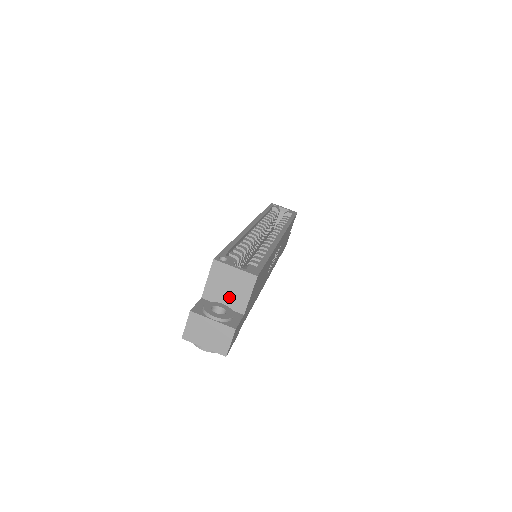
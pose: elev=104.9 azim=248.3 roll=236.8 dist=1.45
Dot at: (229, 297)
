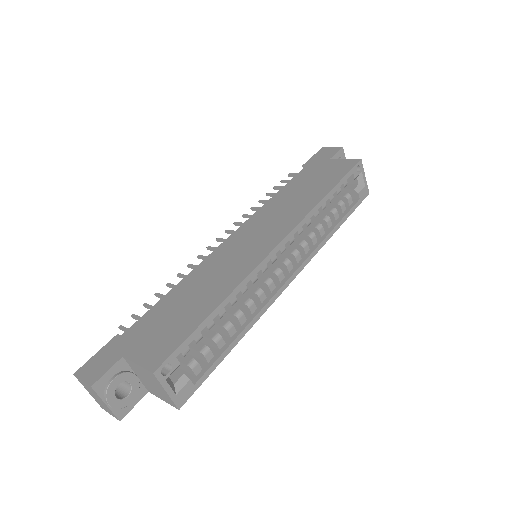
Dot at: (146, 382)
